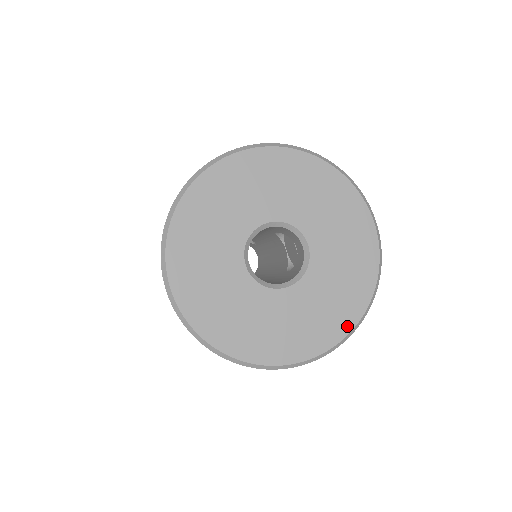
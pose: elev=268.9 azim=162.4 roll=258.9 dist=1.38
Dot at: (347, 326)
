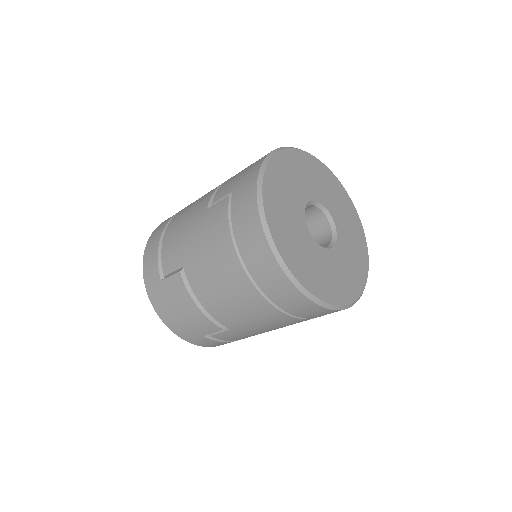
Dot at: (316, 292)
